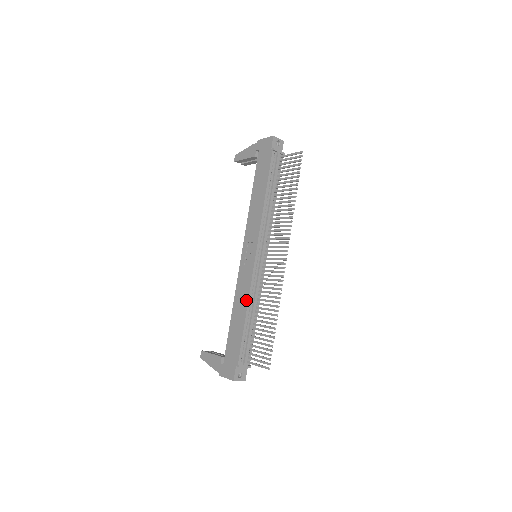
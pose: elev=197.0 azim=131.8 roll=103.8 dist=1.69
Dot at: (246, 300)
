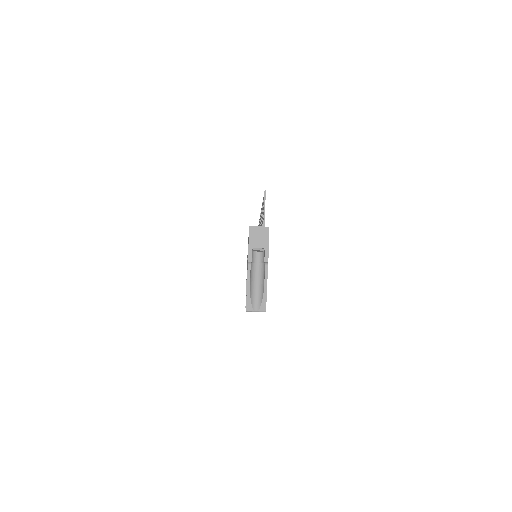
Dot at: occluded
